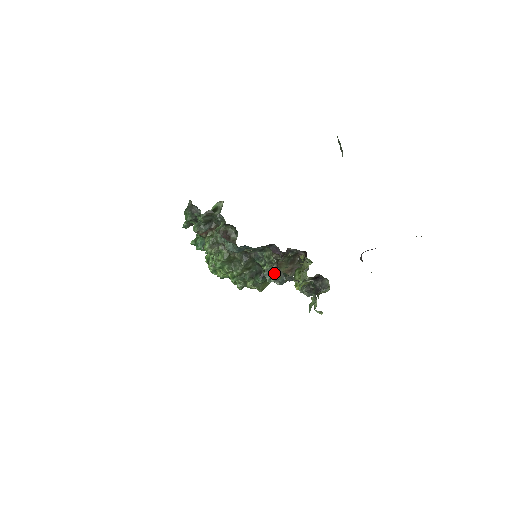
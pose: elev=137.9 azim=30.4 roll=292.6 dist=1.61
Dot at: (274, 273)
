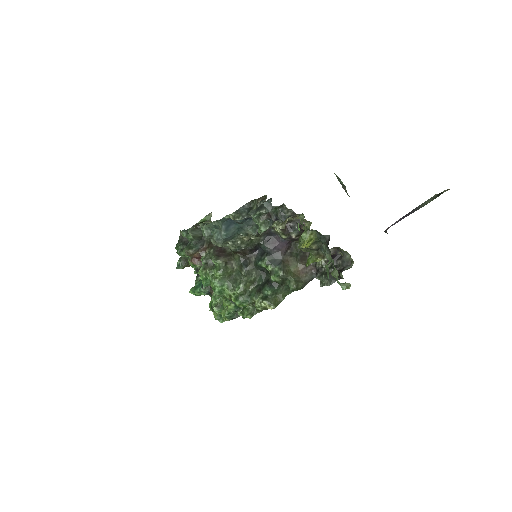
Dot at: (259, 207)
